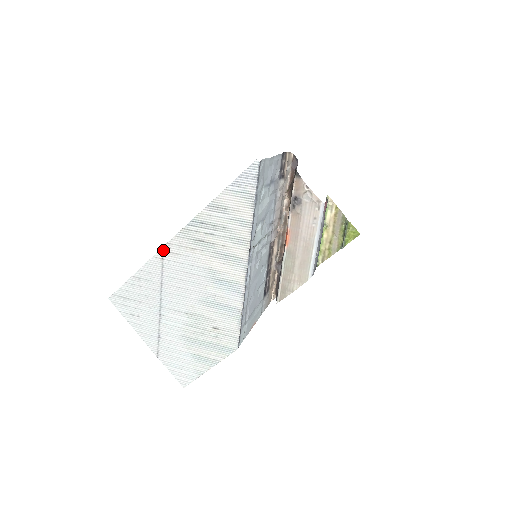
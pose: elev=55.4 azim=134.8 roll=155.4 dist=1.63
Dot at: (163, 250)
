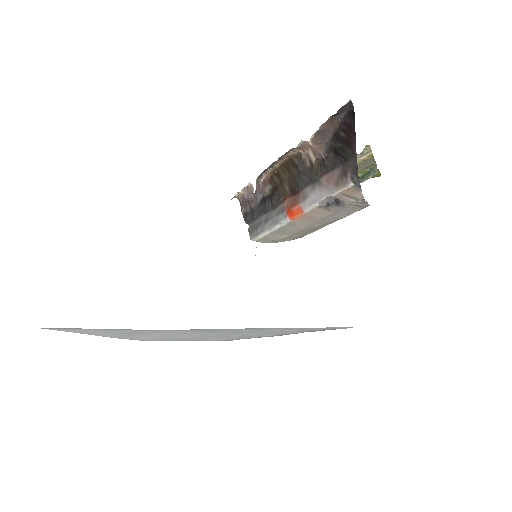
Dot at: (145, 330)
